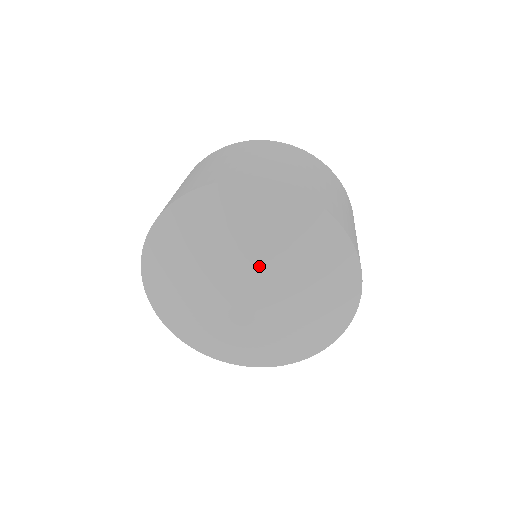
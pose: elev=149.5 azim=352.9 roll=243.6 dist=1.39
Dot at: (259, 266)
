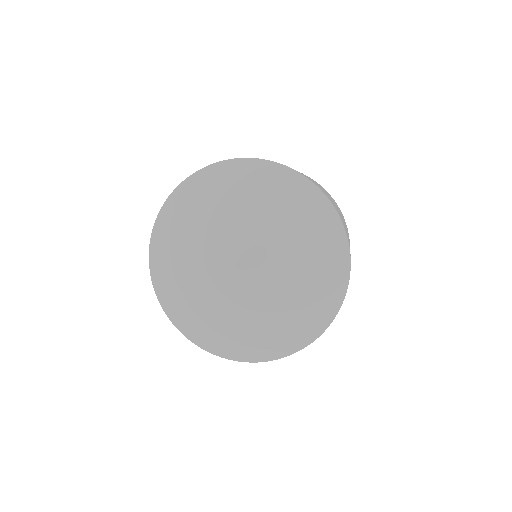
Dot at: (278, 257)
